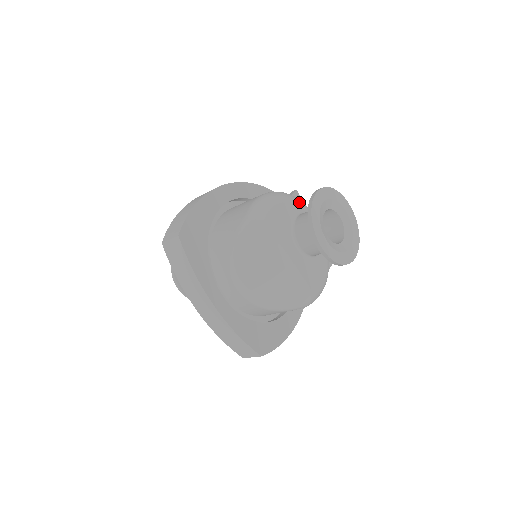
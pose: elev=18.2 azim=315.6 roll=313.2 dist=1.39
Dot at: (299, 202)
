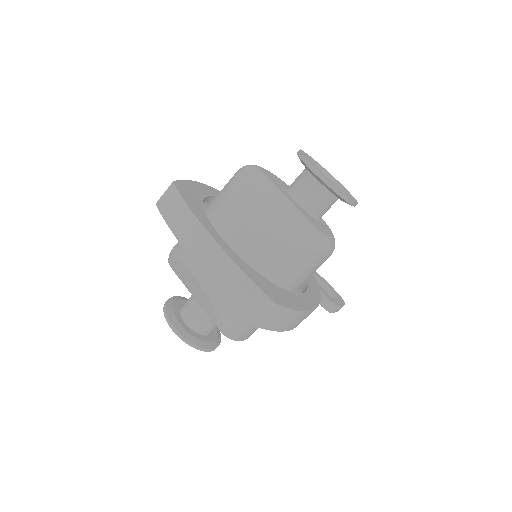
Dot at: occluded
